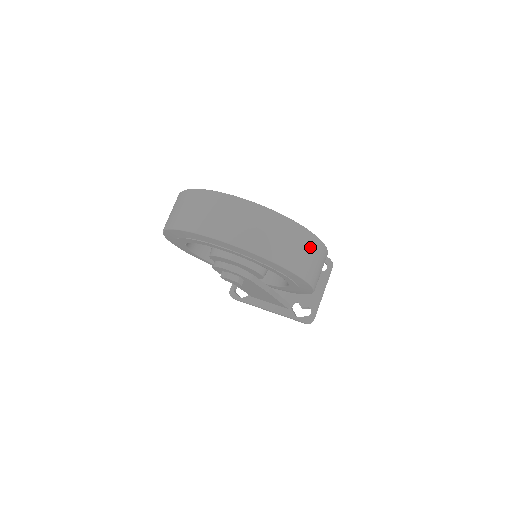
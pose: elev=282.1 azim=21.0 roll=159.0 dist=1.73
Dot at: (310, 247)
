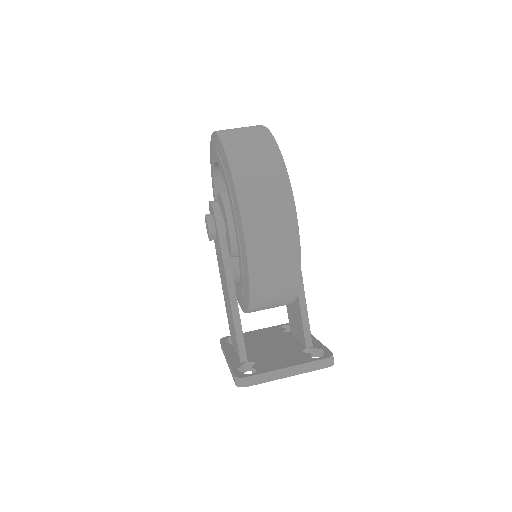
Dot at: (274, 183)
